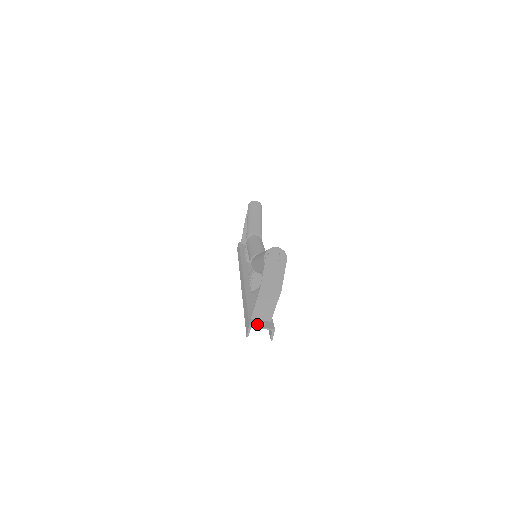
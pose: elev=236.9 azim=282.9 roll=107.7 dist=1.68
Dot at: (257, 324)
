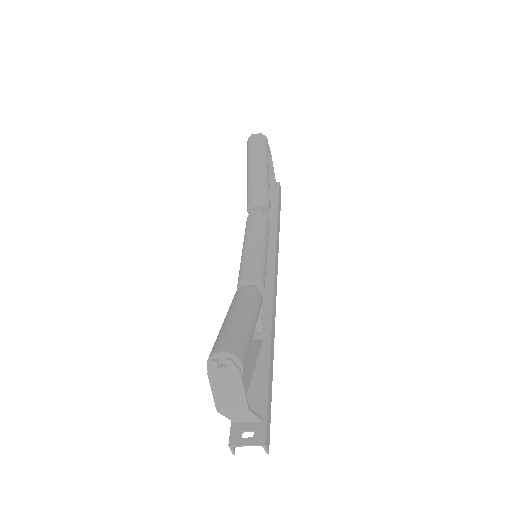
Dot at: (240, 438)
